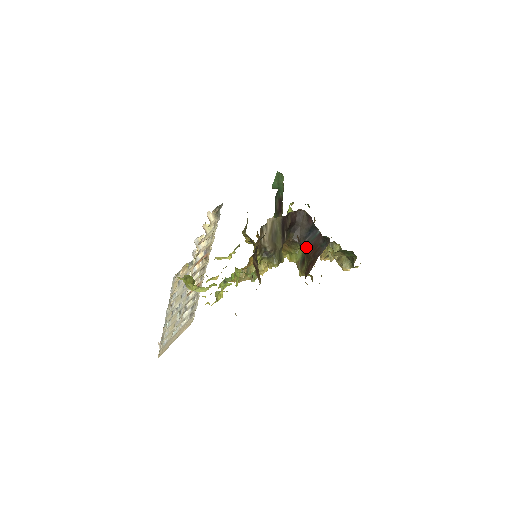
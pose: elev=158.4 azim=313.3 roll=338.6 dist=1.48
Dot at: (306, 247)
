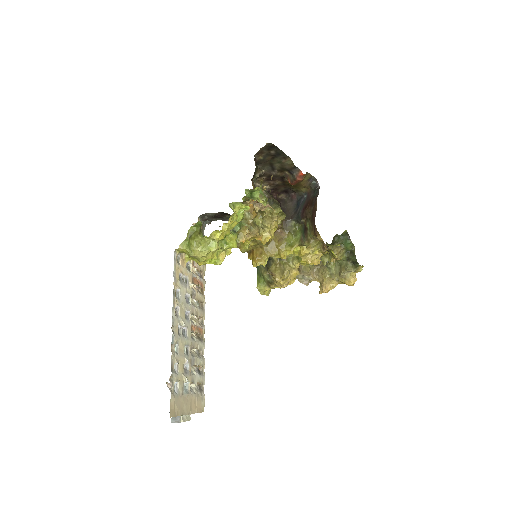
Dot at: (301, 211)
